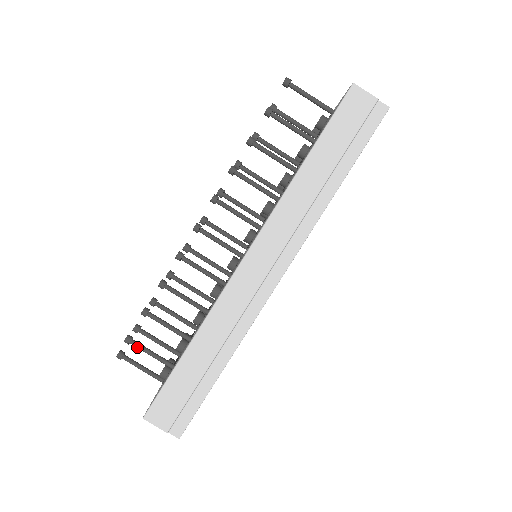
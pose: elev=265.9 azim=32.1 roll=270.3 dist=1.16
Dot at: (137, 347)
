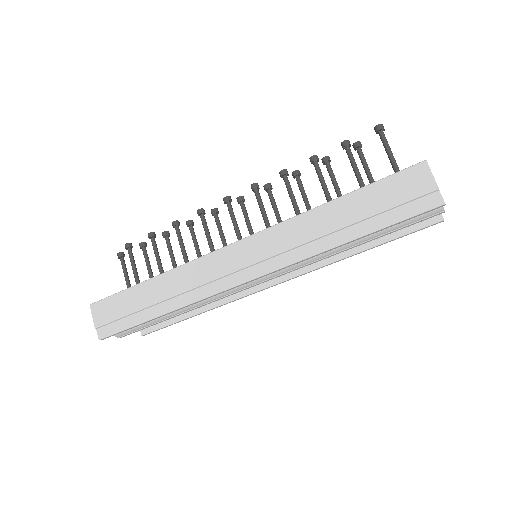
Dot at: (129, 256)
